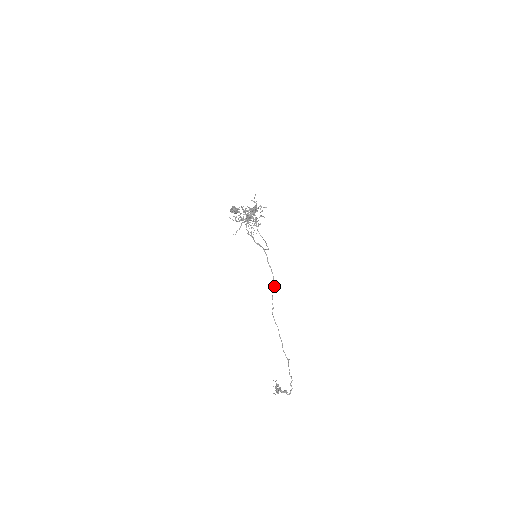
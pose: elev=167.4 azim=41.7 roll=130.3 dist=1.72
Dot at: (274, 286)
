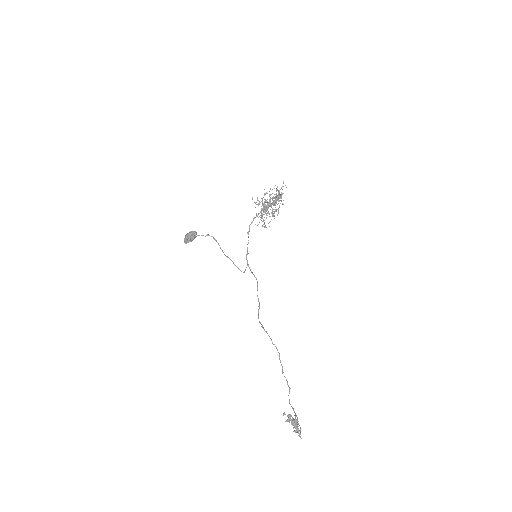
Dot at: (259, 304)
